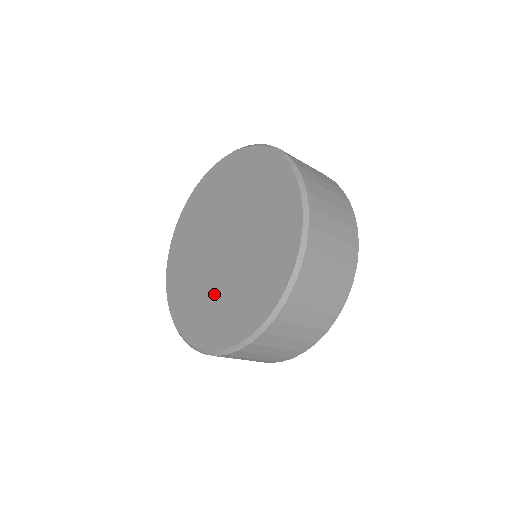
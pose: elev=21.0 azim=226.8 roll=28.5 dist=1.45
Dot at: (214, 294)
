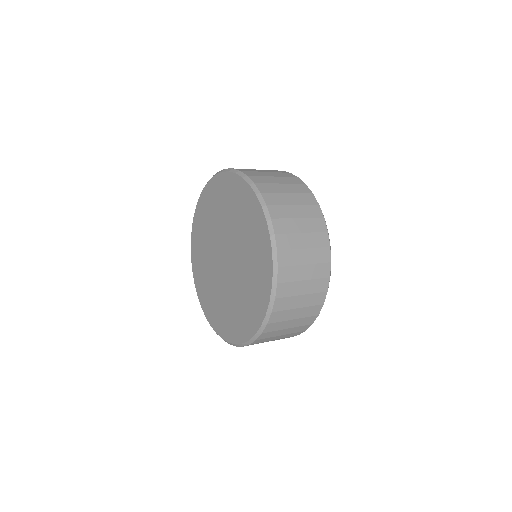
Dot at: (223, 297)
